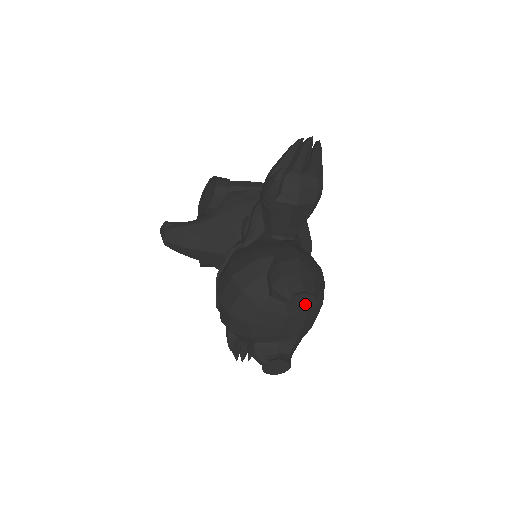
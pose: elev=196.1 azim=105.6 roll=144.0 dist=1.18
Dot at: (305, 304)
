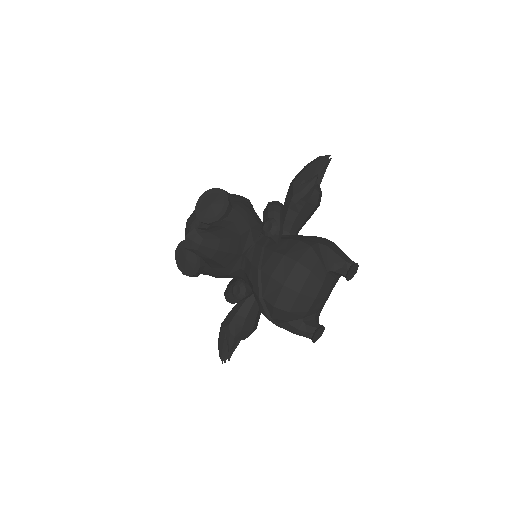
Dot at: (353, 273)
